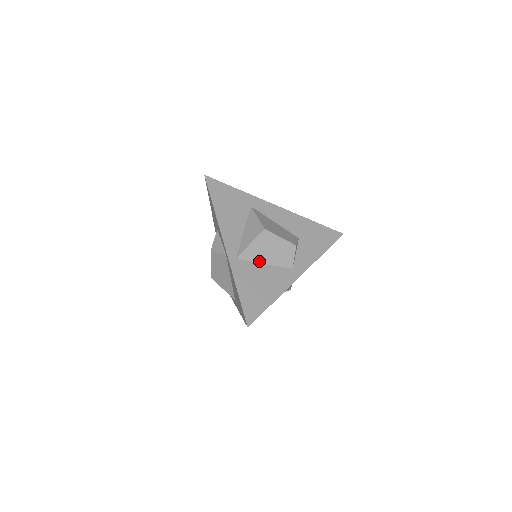
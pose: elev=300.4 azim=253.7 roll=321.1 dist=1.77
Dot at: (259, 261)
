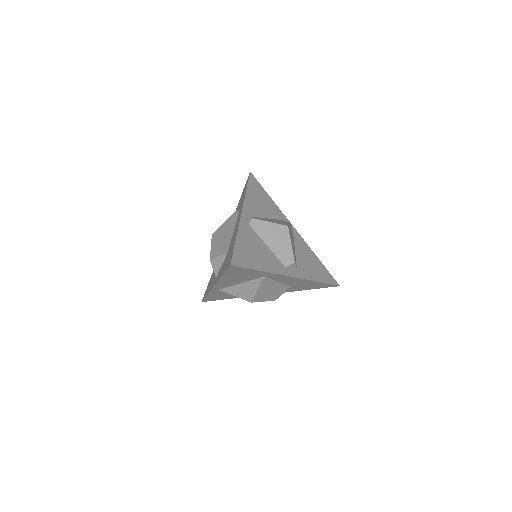
Dot at: occluded
